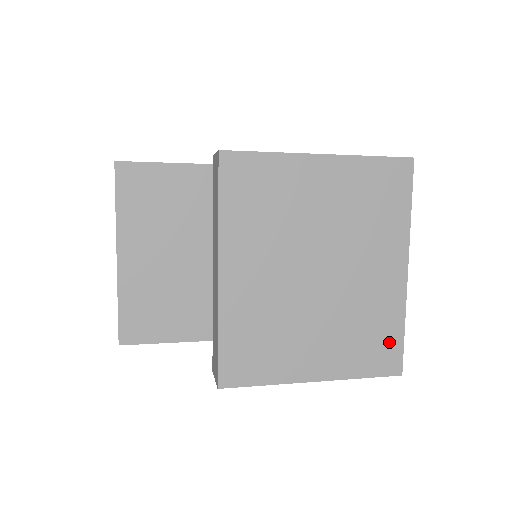
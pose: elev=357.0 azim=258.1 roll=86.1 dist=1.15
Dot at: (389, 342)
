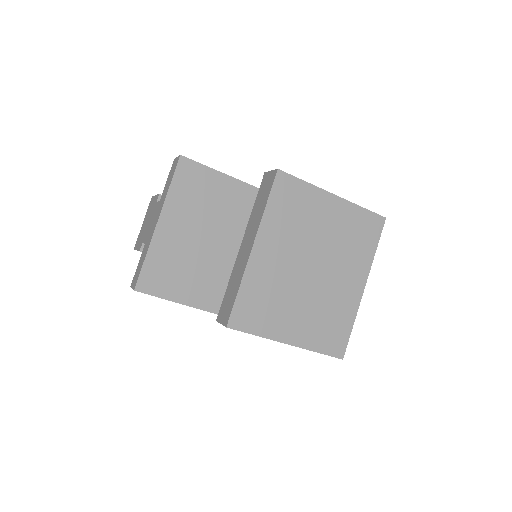
Dot at: (341, 333)
